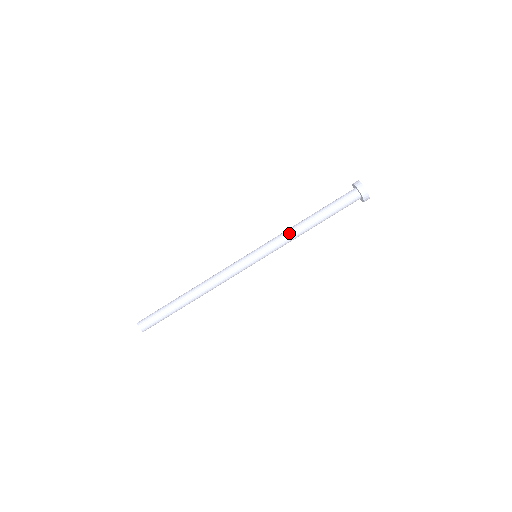
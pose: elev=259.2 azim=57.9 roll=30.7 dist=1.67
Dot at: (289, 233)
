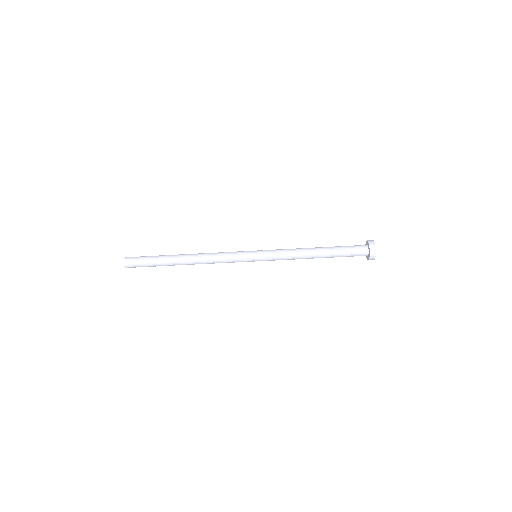
Dot at: (294, 250)
